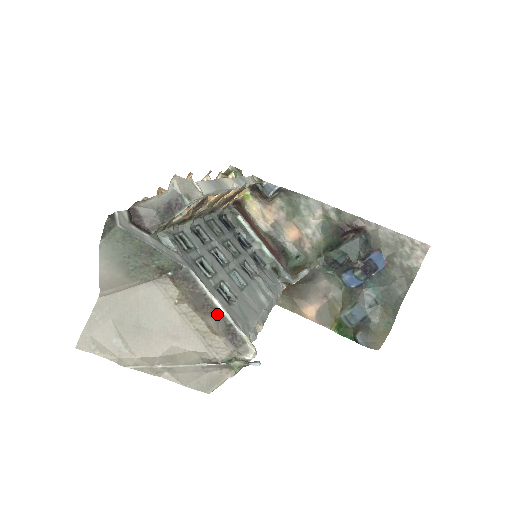
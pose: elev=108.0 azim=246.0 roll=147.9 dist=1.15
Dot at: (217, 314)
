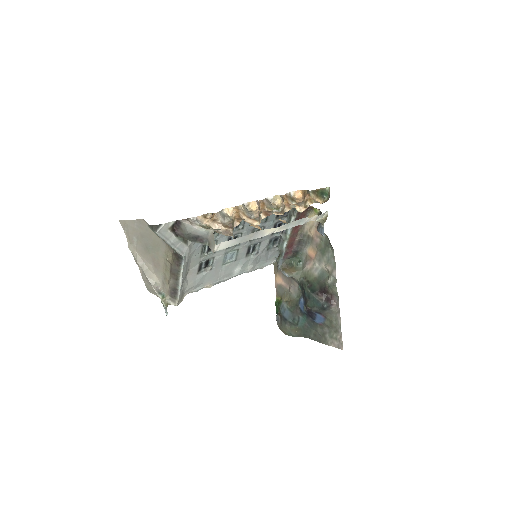
Dot at: (176, 281)
